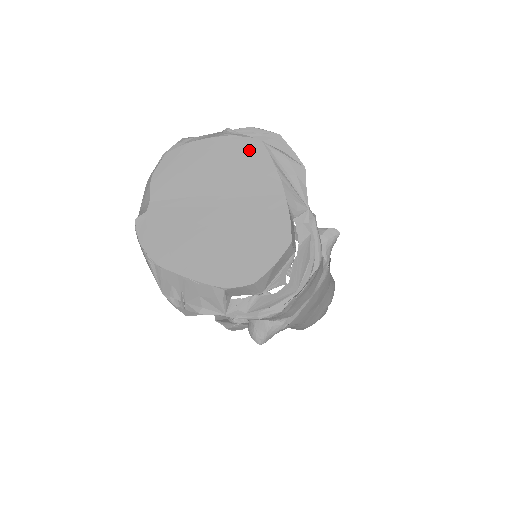
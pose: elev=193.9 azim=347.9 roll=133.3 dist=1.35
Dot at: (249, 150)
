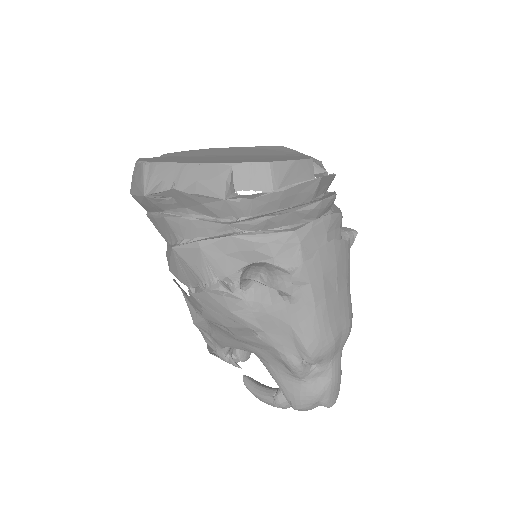
Dot at: (268, 148)
